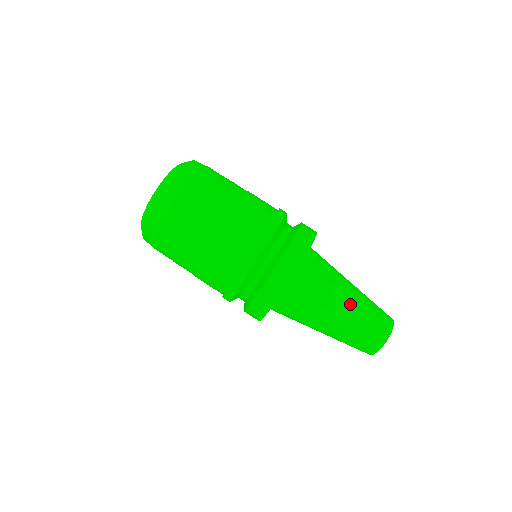
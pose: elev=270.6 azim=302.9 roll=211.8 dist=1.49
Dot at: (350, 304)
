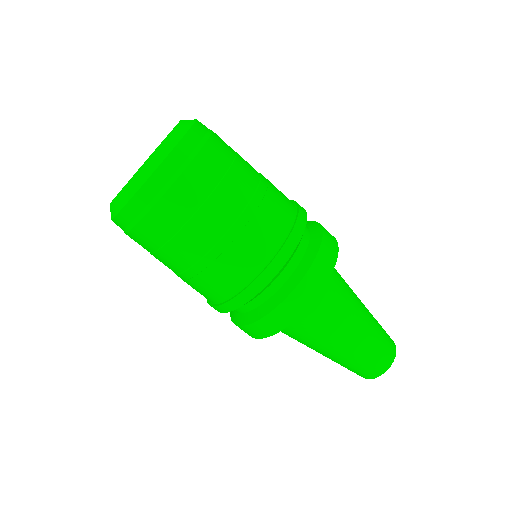
Dot at: (353, 341)
